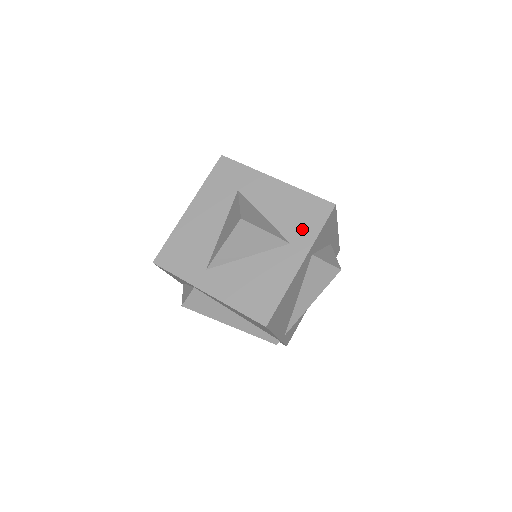
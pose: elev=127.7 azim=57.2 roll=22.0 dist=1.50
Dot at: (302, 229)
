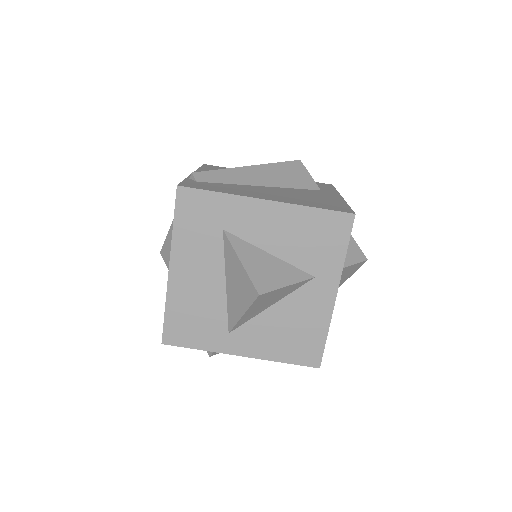
Dot at: (323, 257)
